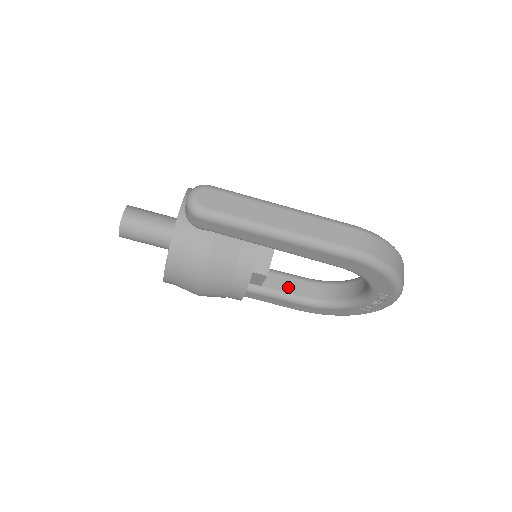
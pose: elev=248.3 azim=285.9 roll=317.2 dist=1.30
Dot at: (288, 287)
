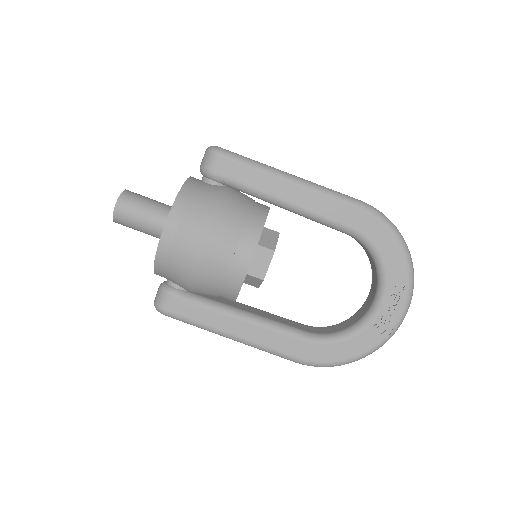
Dot at: (285, 322)
